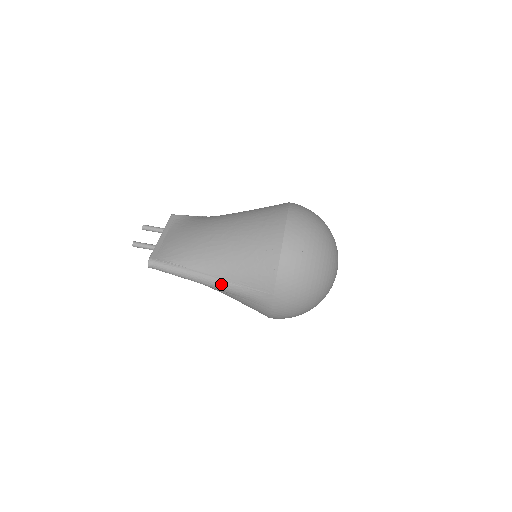
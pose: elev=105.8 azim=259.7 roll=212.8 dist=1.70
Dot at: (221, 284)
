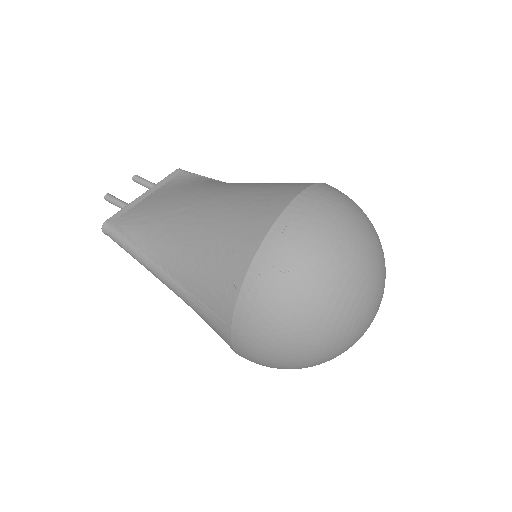
Dot at: (172, 285)
